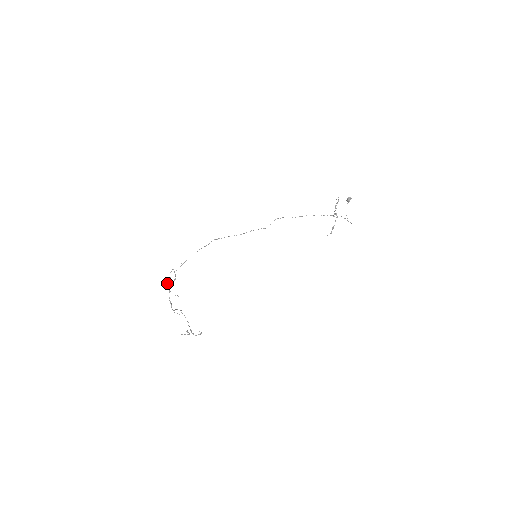
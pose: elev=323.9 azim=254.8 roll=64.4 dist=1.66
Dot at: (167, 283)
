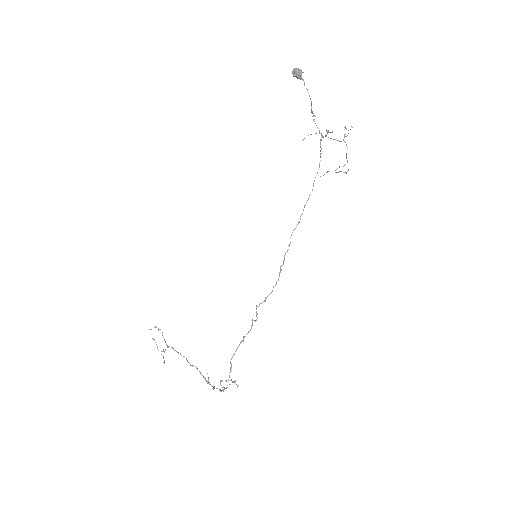
Dot at: occluded
